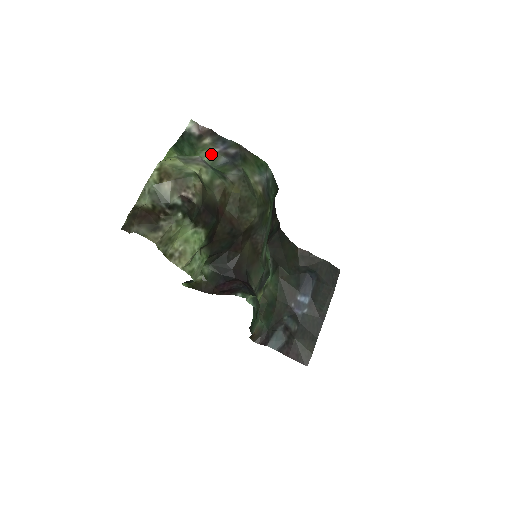
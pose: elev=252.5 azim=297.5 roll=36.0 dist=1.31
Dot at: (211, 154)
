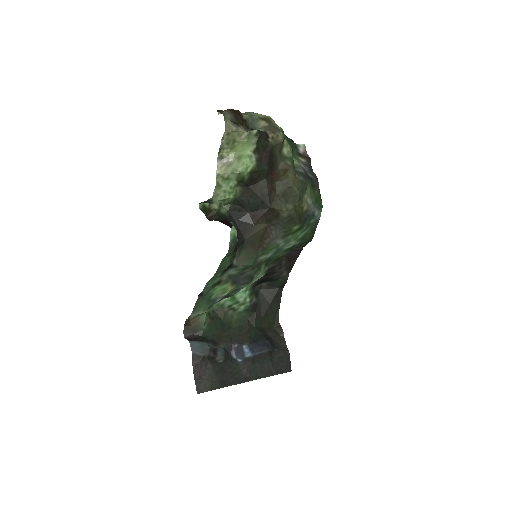
Dot at: (298, 163)
